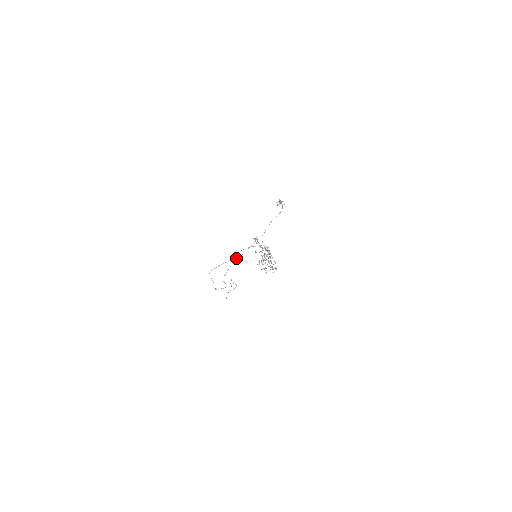
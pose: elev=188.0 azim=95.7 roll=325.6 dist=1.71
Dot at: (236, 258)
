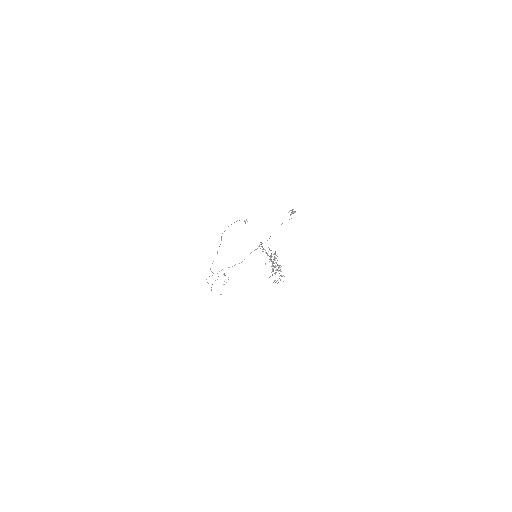
Dot at: occluded
